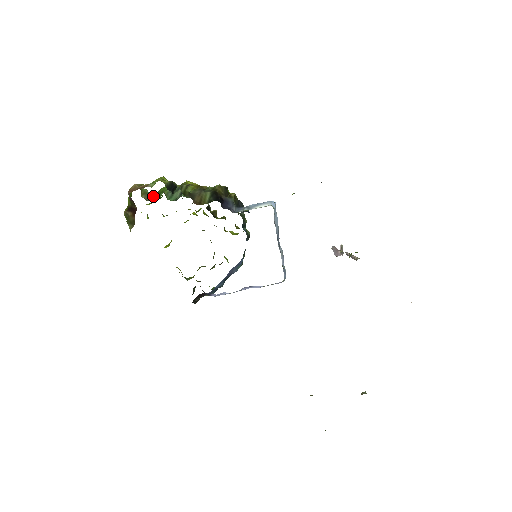
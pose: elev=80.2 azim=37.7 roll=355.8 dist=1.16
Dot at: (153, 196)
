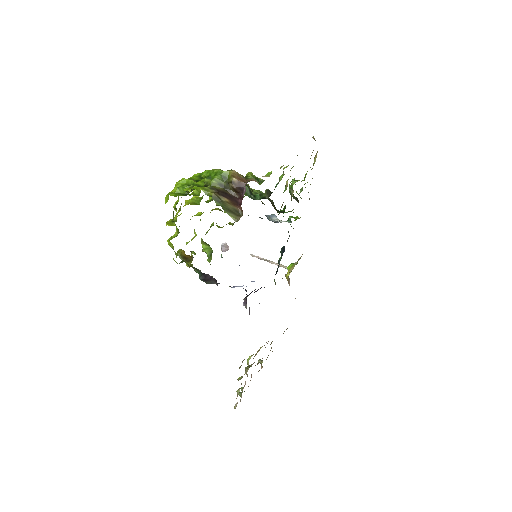
Dot at: occluded
